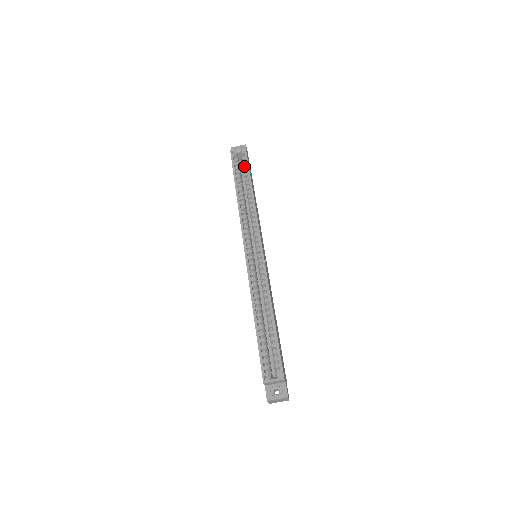
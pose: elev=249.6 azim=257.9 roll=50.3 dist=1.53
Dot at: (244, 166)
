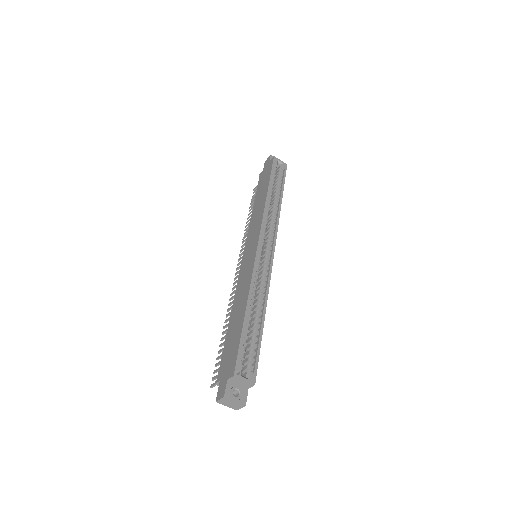
Dot at: (280, 177)
